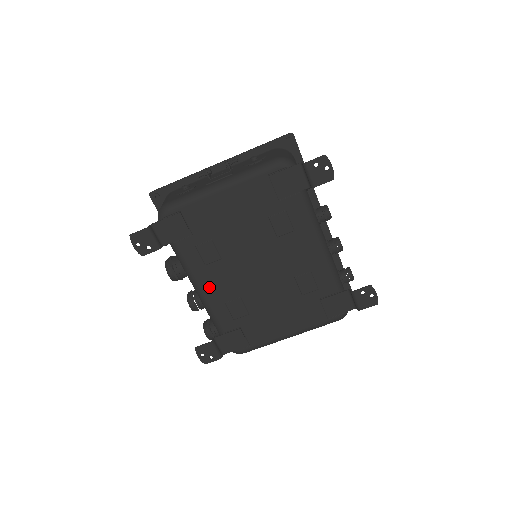
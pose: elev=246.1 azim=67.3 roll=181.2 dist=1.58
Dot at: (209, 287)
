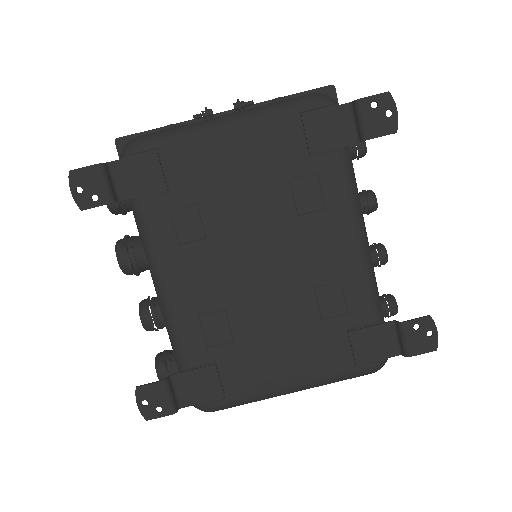
Dot at: (178, 284)
